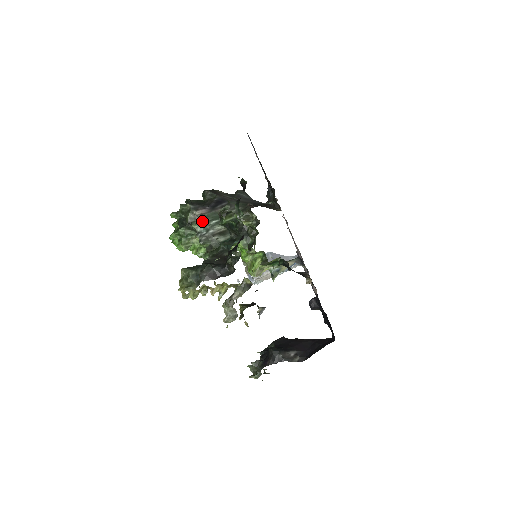
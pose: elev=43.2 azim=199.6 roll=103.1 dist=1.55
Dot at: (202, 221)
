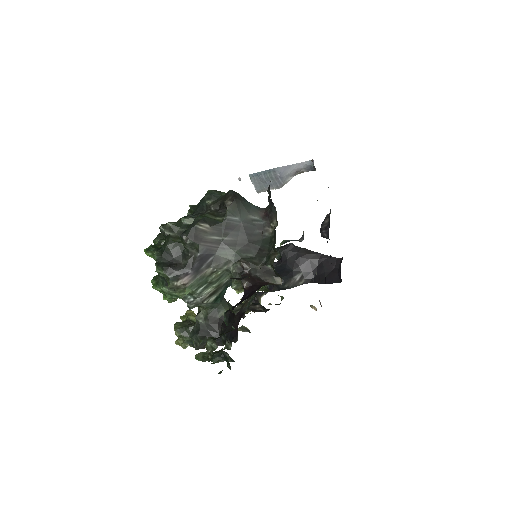
Dot at: (187, 293)
